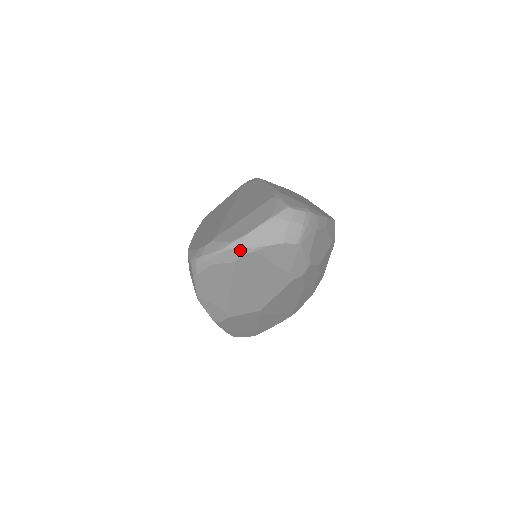
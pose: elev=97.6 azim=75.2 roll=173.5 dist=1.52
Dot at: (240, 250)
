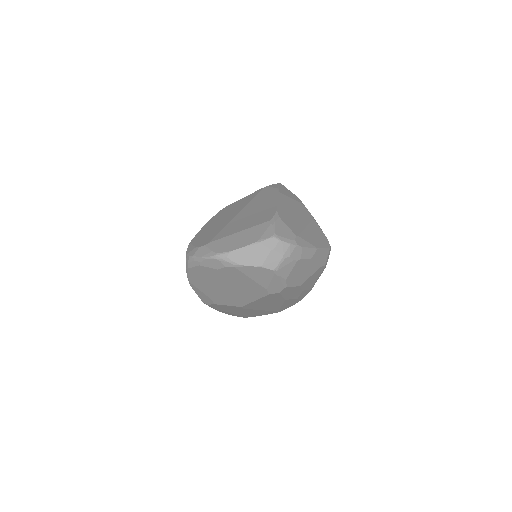
Dot at: (223, 262)
